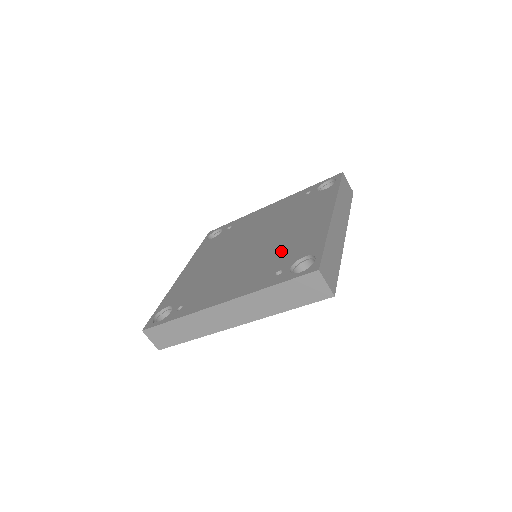
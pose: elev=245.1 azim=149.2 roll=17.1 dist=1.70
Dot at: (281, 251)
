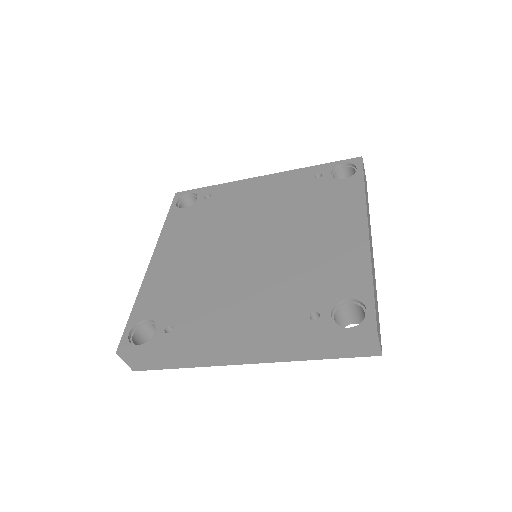
Dot at: (307, 275)
